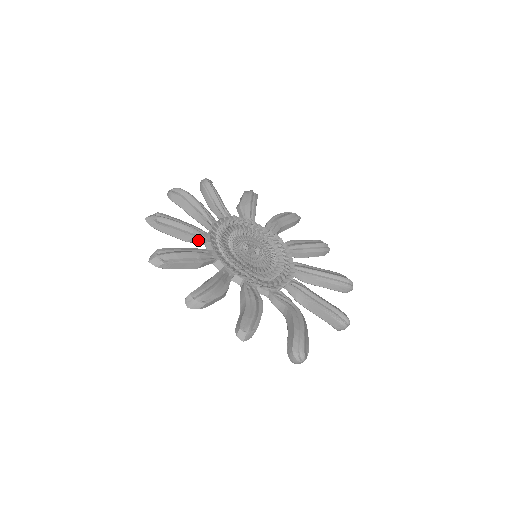
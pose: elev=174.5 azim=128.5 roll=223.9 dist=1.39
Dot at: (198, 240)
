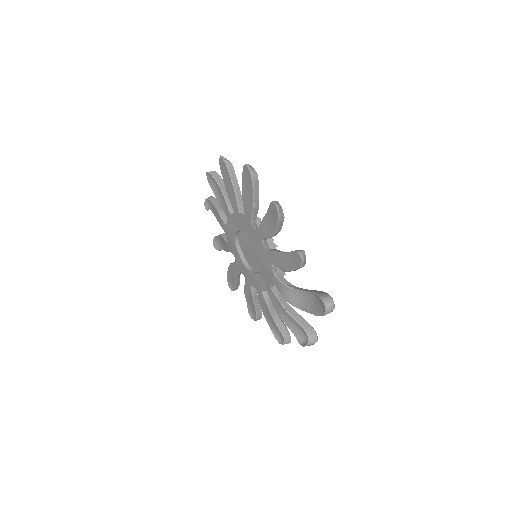
Dot at: (241, 203)
